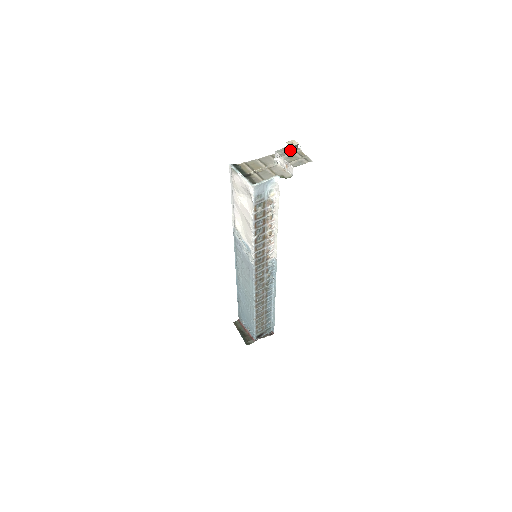
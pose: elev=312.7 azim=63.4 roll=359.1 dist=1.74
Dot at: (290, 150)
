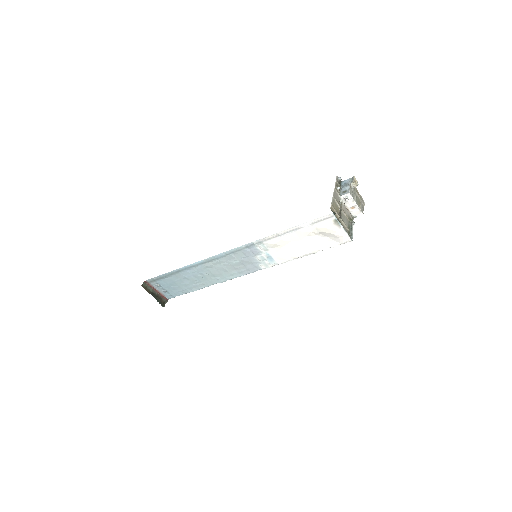
Dot at: (354, 189)
